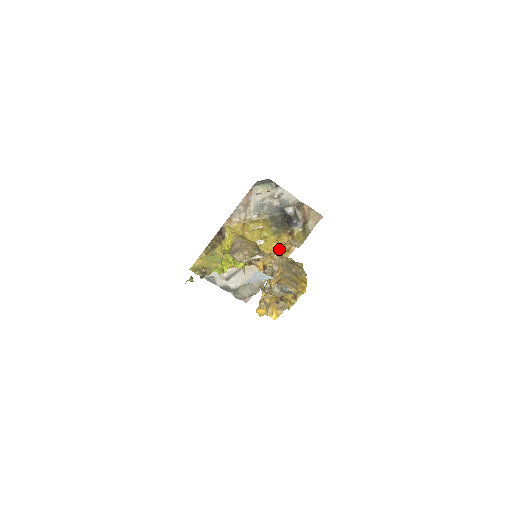
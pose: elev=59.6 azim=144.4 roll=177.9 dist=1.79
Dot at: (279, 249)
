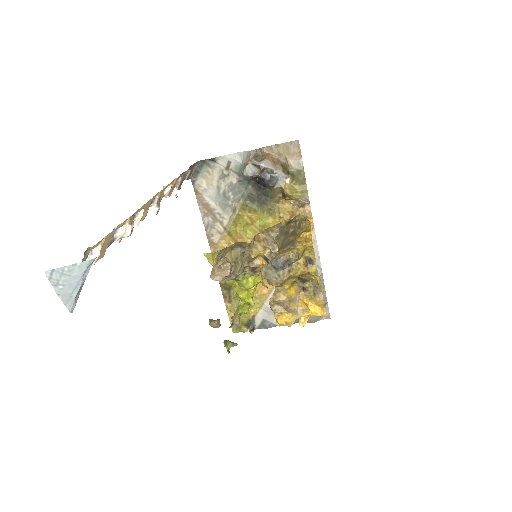
Dot at: occluded
